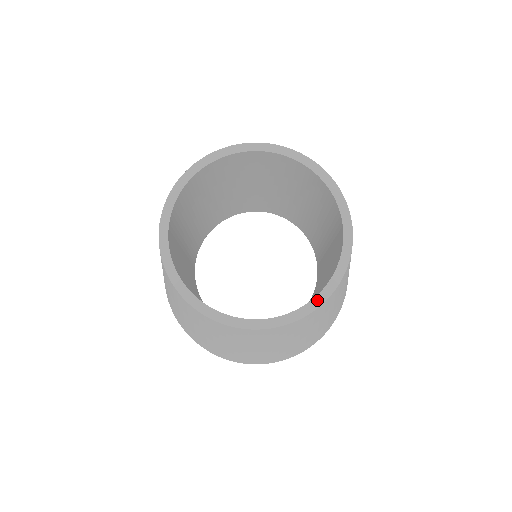
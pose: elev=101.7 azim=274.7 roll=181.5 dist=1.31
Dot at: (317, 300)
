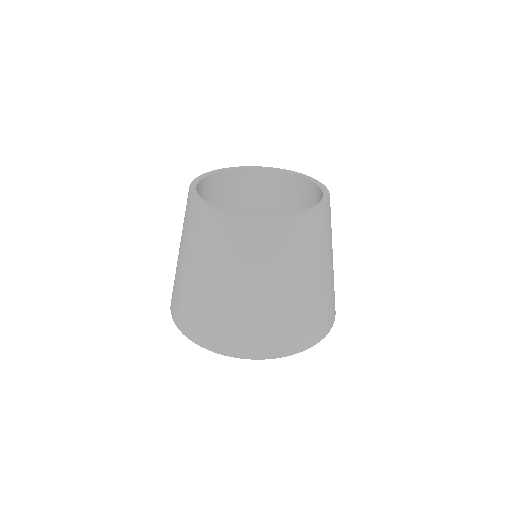
Dot at: (262, 216)
